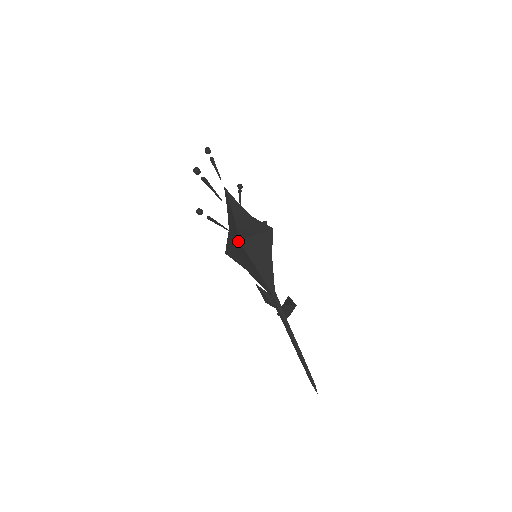
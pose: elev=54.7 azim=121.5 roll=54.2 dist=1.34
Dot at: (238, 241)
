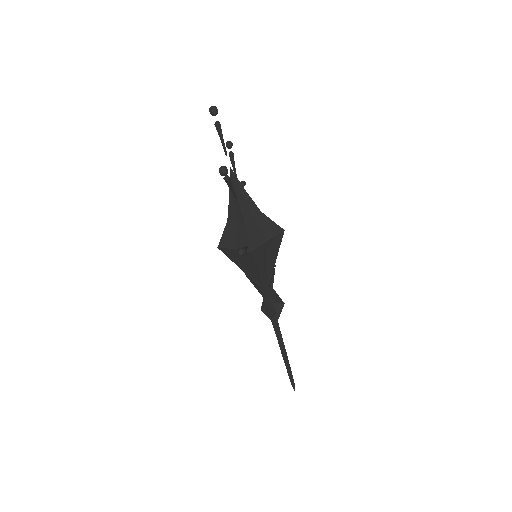
Dot at: (250, 252)
